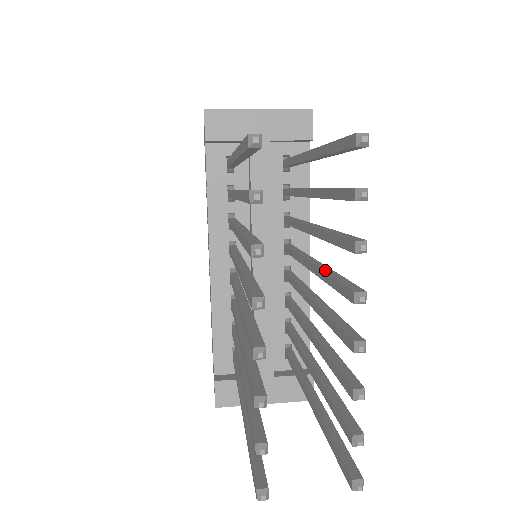
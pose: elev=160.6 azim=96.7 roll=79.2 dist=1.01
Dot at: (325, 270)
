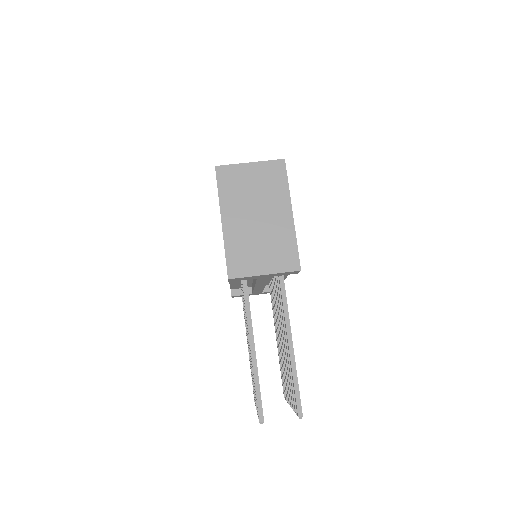
Dot at: occluded
